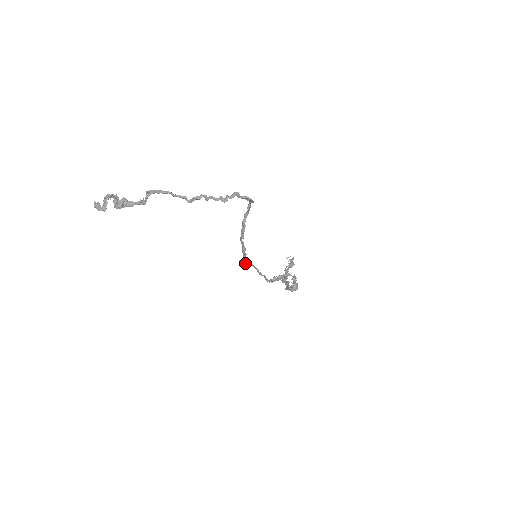
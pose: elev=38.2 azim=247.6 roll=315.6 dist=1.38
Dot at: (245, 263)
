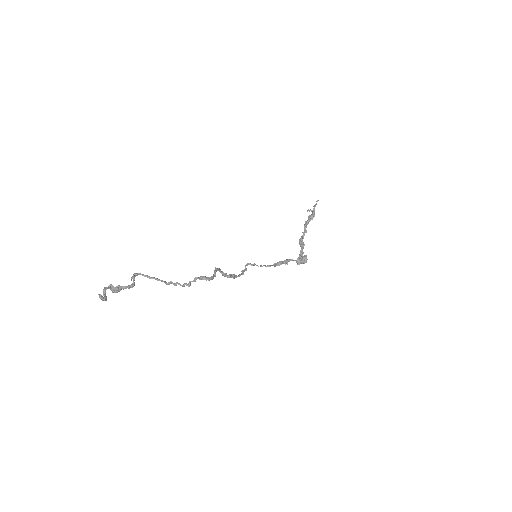
Dot at: occluded
